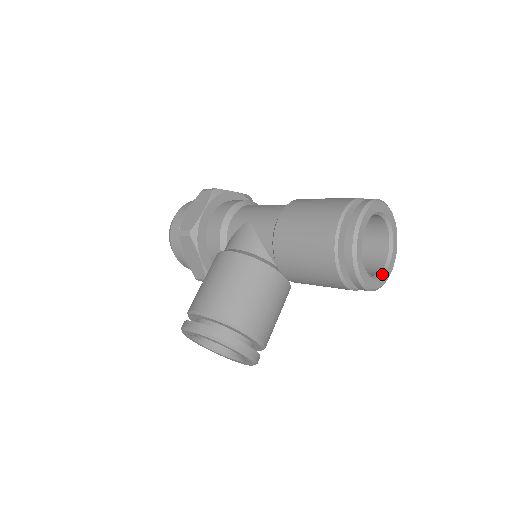
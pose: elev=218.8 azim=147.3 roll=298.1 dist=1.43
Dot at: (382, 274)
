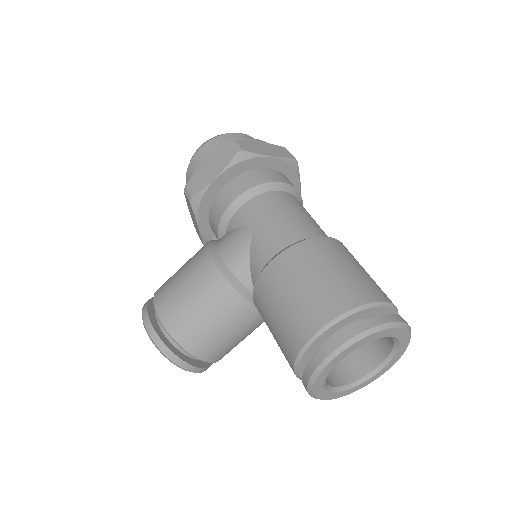
Dot at: (358, 383)
